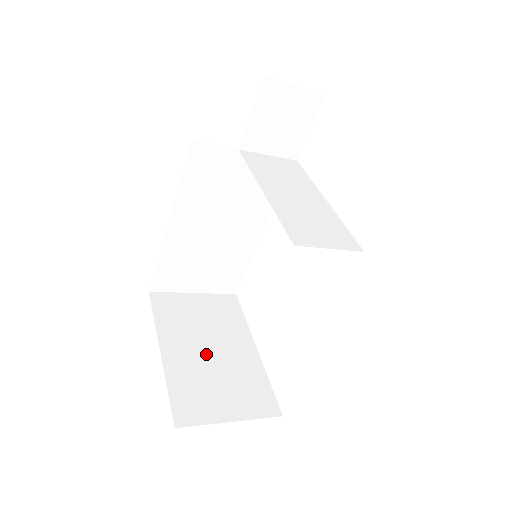
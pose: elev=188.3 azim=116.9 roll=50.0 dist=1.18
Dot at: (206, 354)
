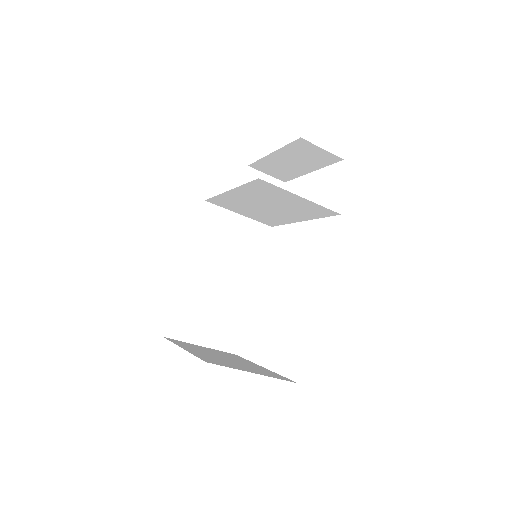
Dot at: (220, 357)
